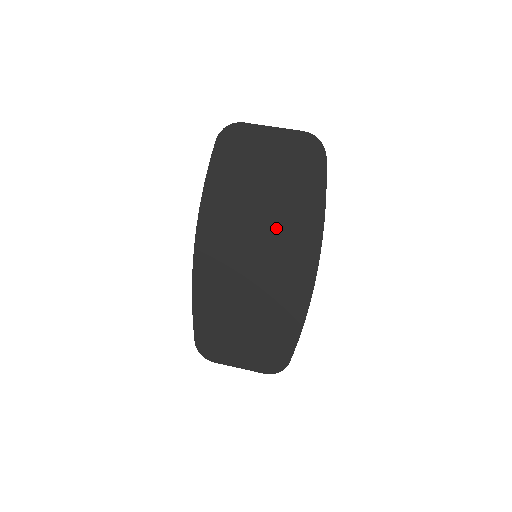
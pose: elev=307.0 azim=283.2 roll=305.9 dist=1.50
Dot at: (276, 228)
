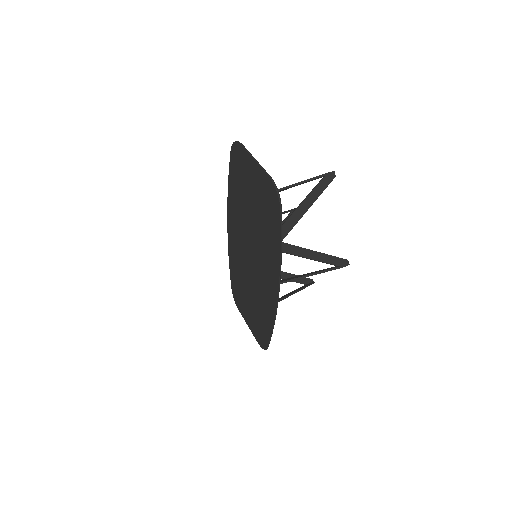
Dot at: (258, 245)
